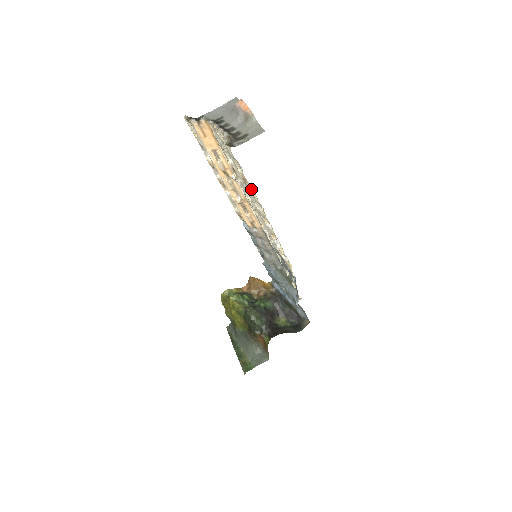
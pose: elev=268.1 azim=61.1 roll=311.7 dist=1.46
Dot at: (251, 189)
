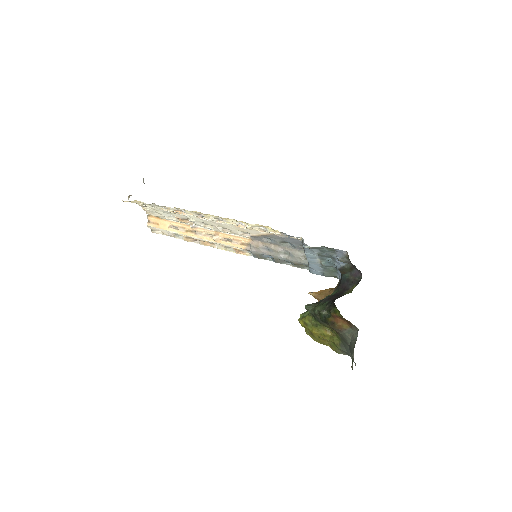
Dot at: (186, 213)
